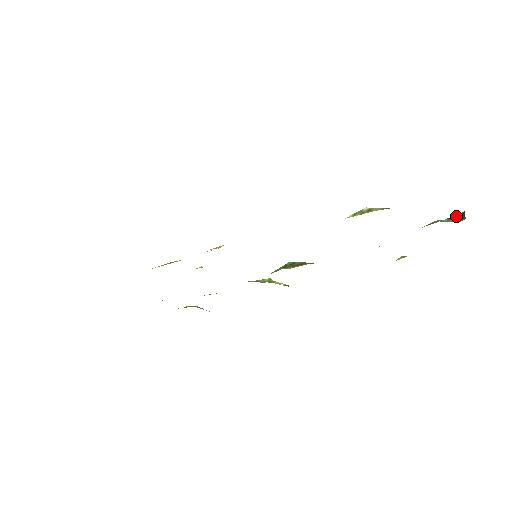
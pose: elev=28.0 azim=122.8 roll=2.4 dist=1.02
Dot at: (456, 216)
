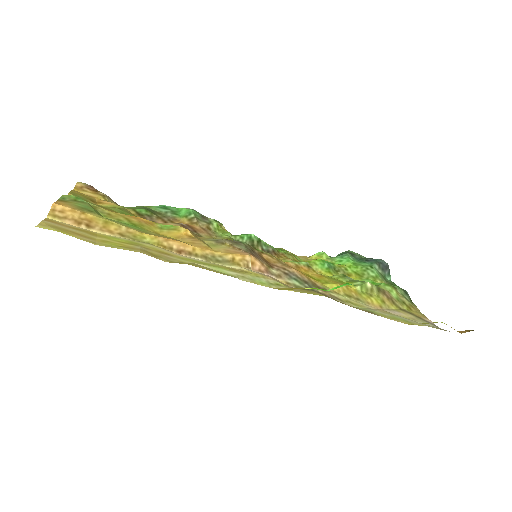
Dot at: (383, 266)
